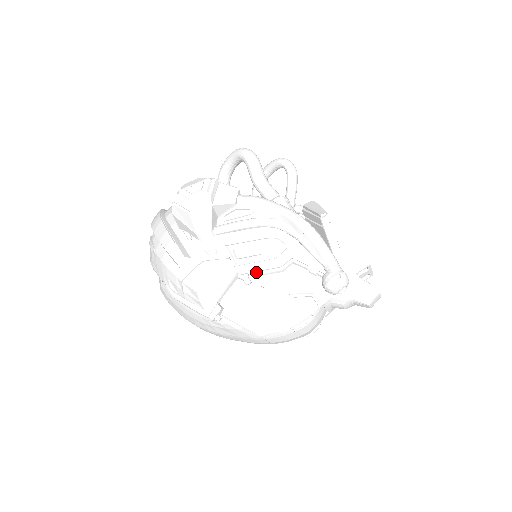
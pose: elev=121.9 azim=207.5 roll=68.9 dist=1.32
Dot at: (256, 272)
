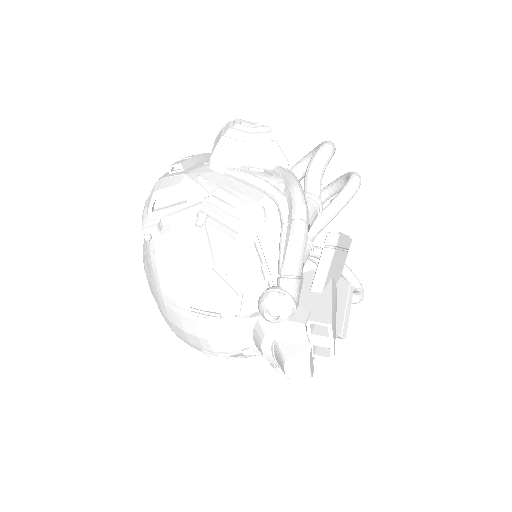
Dot at: (214, 219)
